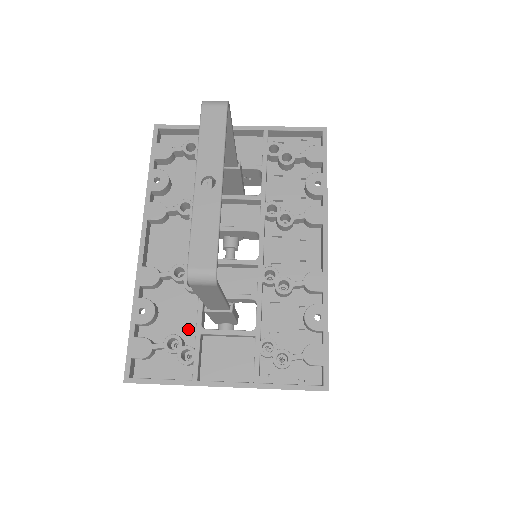
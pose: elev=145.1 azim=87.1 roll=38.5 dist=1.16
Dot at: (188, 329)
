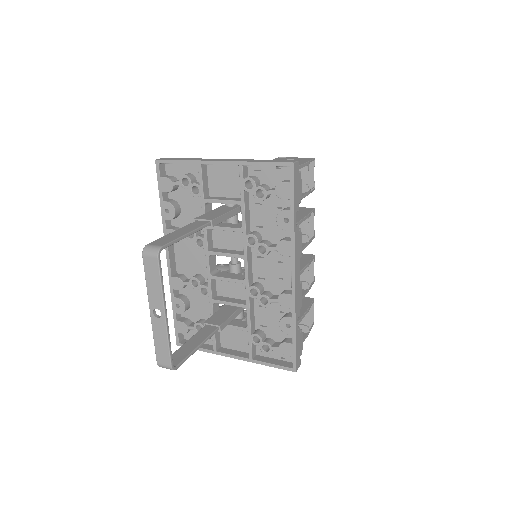
Dot at: (209, 316)
